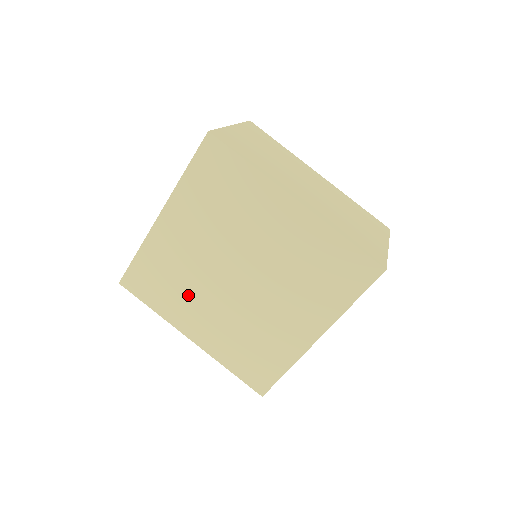
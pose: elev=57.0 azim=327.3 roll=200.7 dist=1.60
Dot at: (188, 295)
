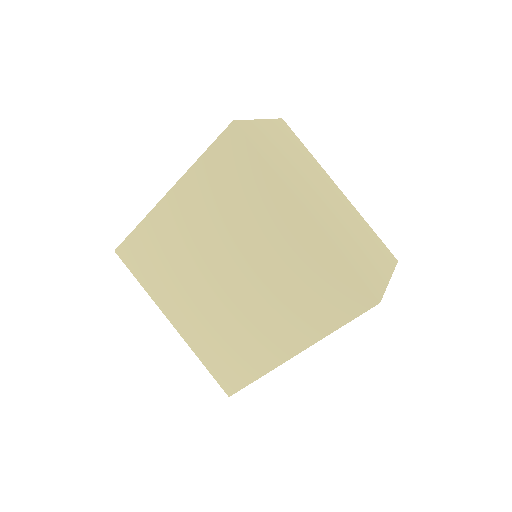
Dot at: (178, 279)
